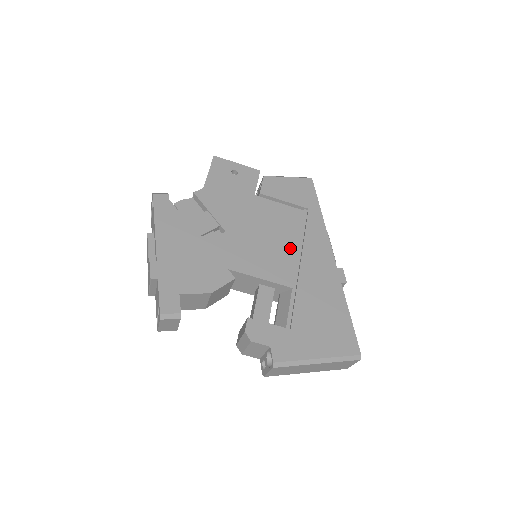
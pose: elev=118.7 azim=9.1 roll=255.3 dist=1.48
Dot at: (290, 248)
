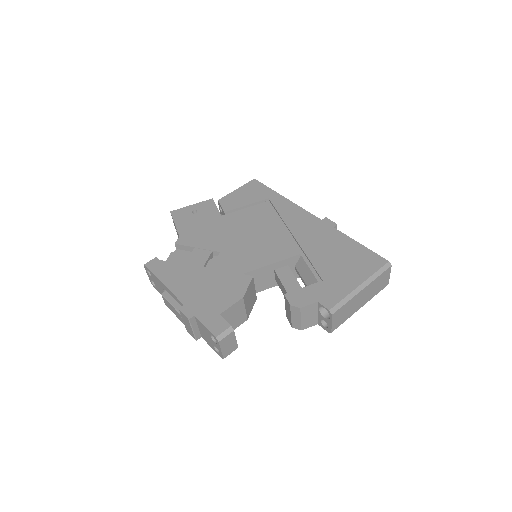
Dot at: (277, 231)
